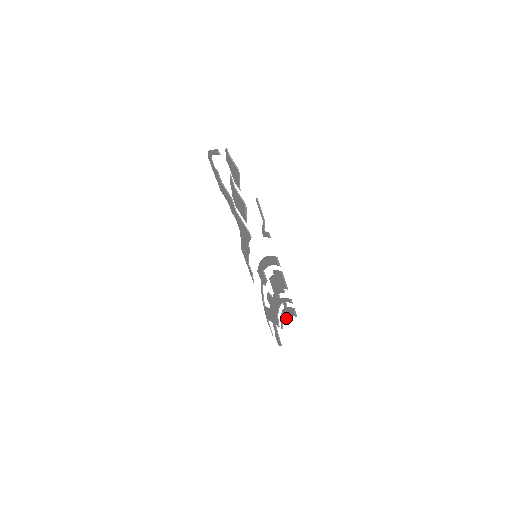
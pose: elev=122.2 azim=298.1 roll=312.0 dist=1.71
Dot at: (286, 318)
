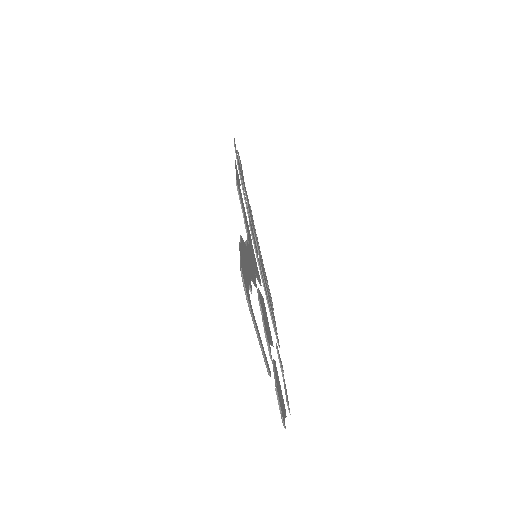
Dot at: occluded
